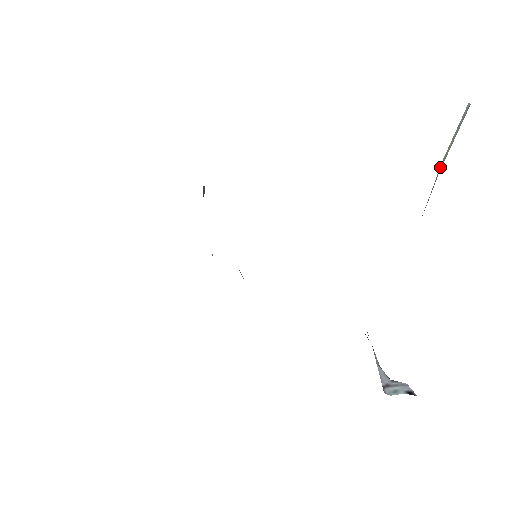
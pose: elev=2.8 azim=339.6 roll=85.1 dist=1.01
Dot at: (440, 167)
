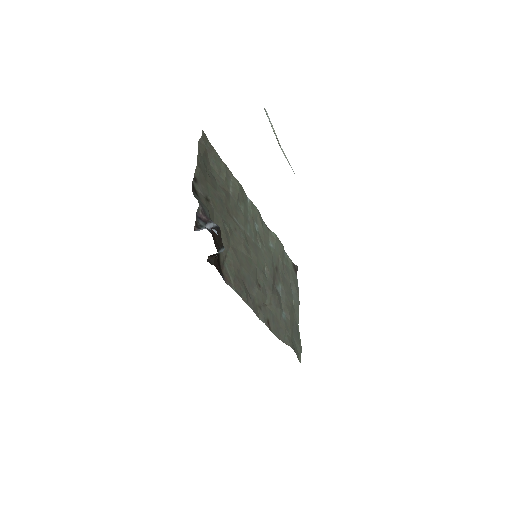
Dot at: (279, 144)
